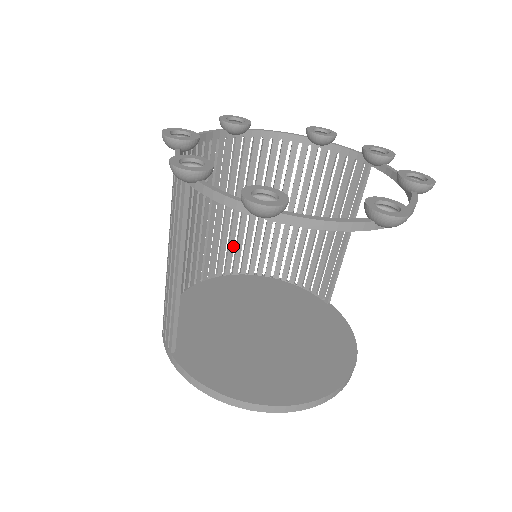
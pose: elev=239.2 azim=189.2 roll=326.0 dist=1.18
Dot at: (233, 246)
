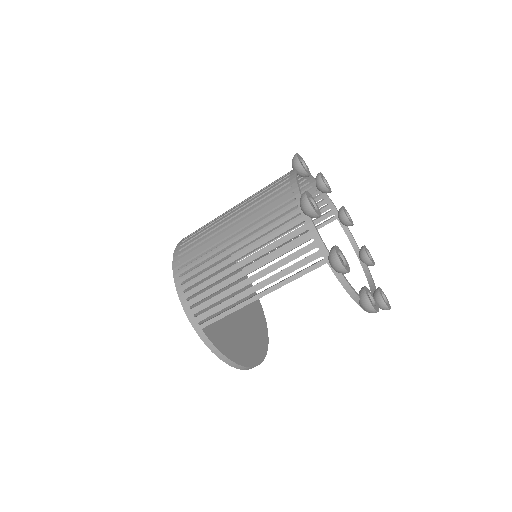
Dot at: occluded
